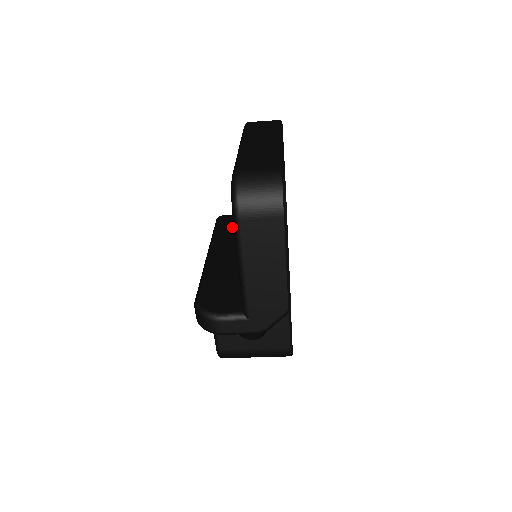
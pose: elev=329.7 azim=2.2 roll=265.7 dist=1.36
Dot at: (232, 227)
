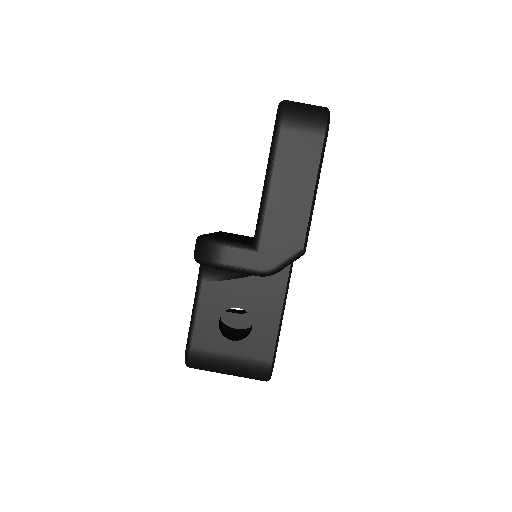
Dot at: (234, 234)
